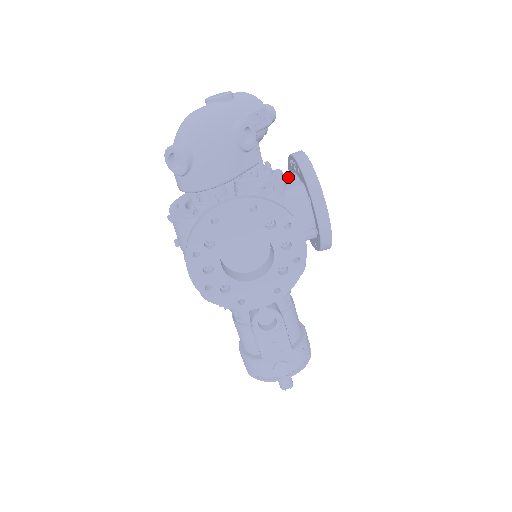
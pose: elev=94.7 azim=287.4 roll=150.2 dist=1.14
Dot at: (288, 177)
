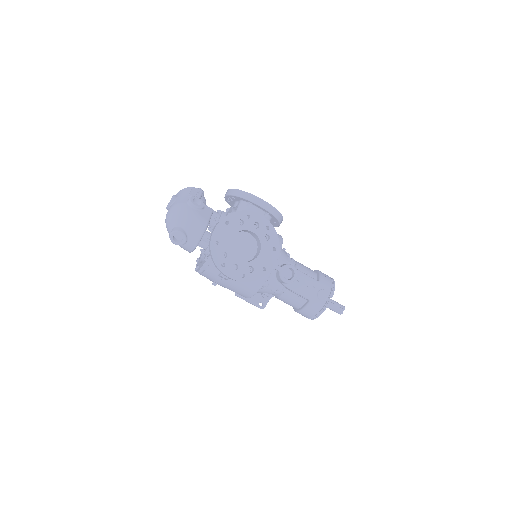
Dot at: (233, 207)
